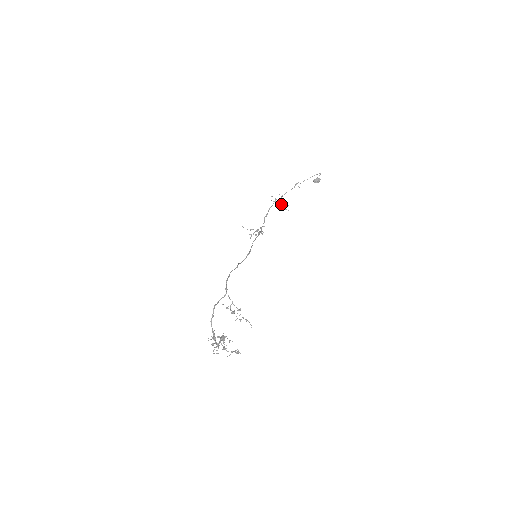
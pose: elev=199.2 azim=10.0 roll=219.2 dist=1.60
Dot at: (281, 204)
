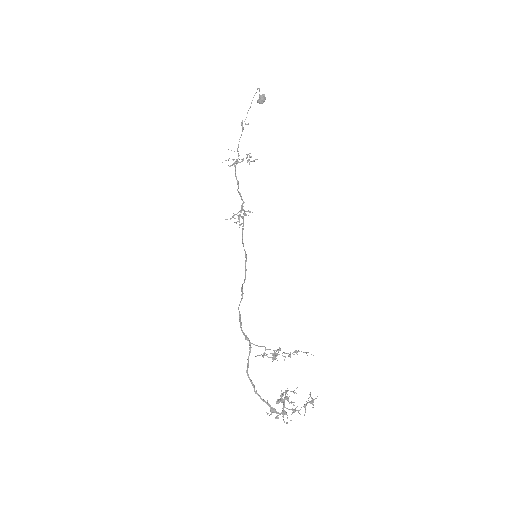
Dot at: (243, 160)
